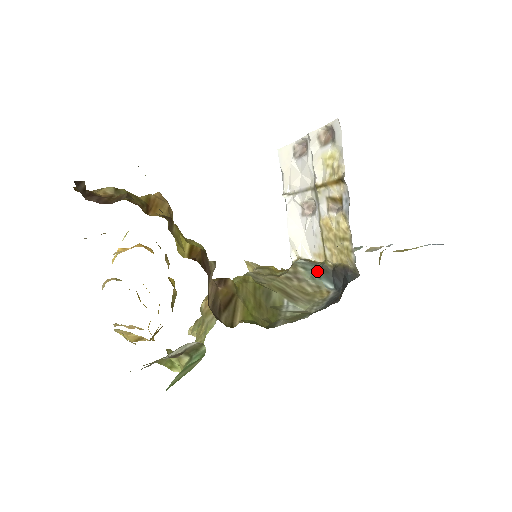
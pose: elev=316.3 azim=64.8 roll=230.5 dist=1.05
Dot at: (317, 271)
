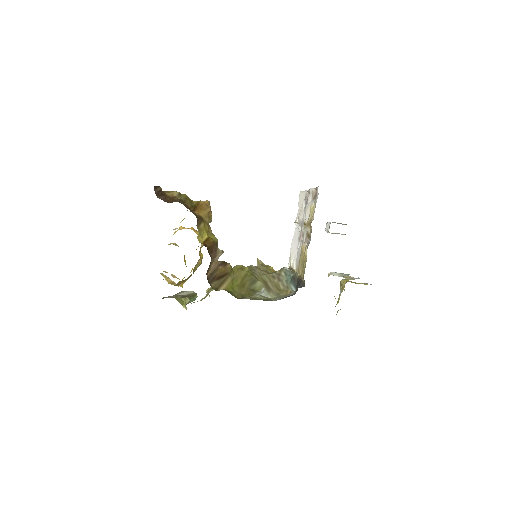
Dot at: (291, 278)
